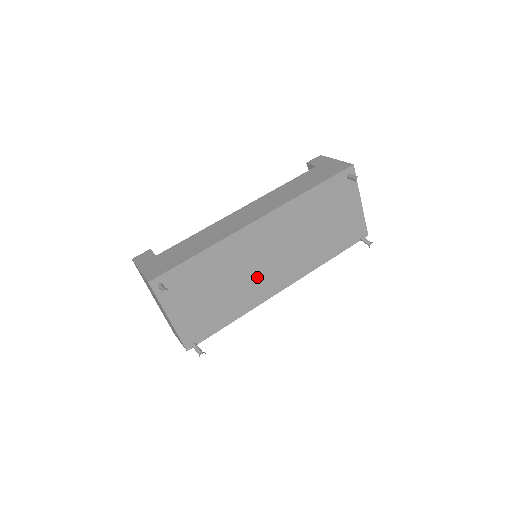
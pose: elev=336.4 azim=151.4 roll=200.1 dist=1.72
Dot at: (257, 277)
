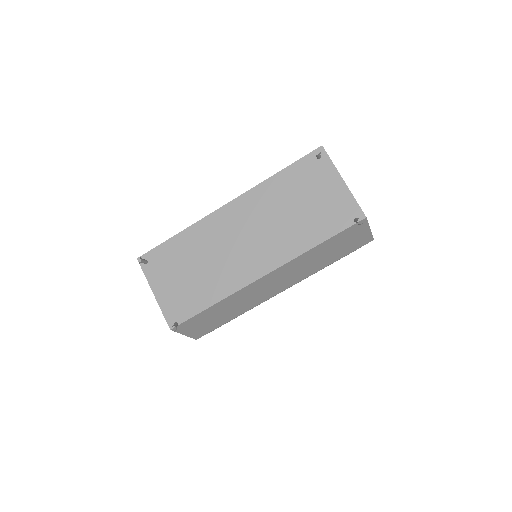
Dot at: (232, 260)
